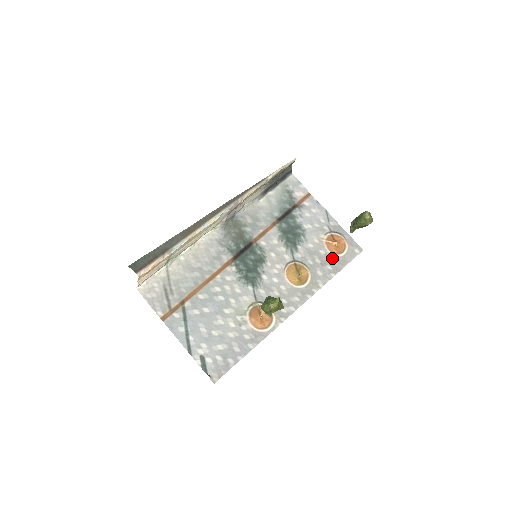
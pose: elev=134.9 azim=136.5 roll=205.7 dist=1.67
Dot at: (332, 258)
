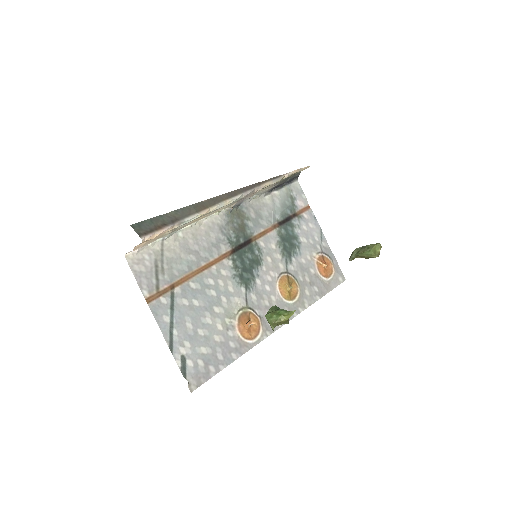
Dot at: (320, 280)
